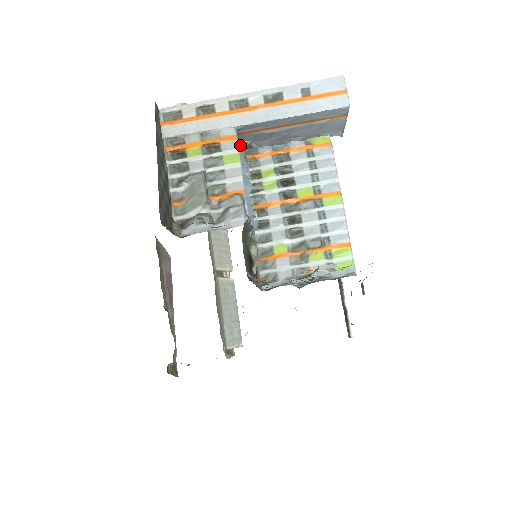
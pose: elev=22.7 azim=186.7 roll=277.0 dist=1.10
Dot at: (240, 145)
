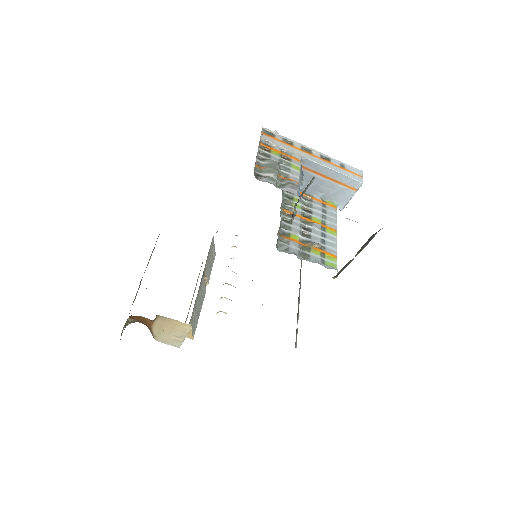
Dot at: (301, 166)
